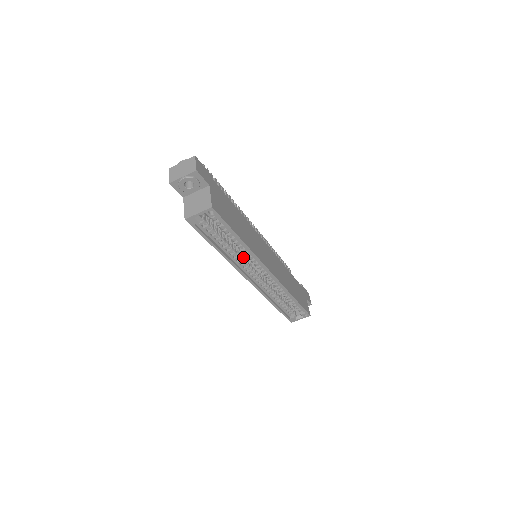
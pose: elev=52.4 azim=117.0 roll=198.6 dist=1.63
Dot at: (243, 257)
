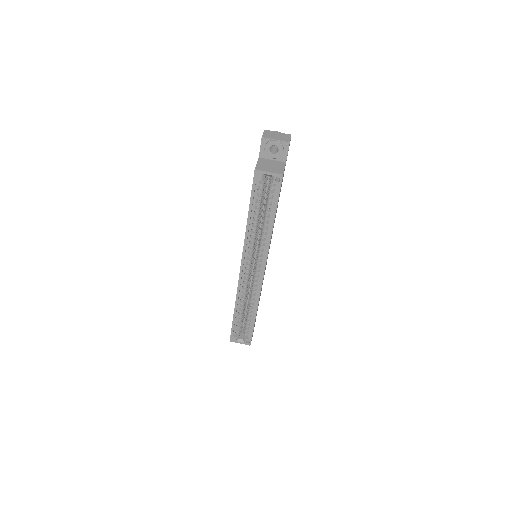
Dot at: (255, 243)
